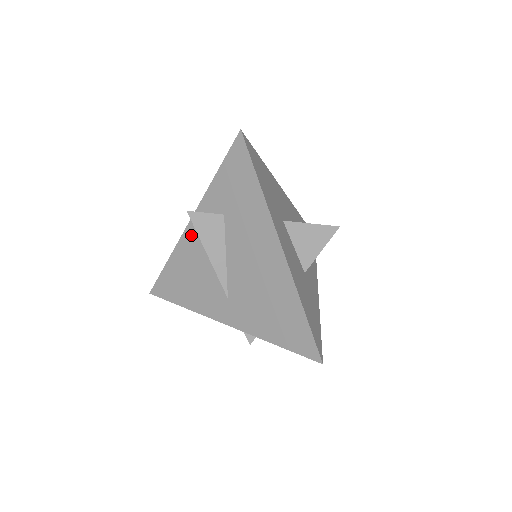
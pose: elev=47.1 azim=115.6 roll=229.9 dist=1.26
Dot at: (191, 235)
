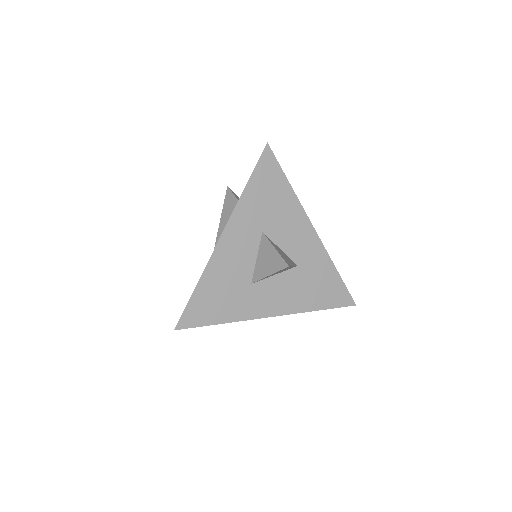
Dot at: occluded
